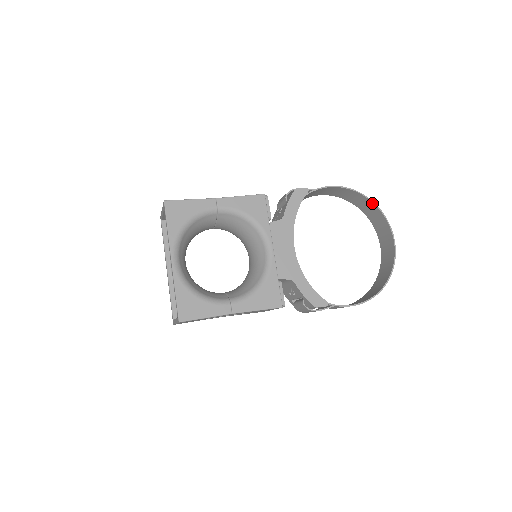
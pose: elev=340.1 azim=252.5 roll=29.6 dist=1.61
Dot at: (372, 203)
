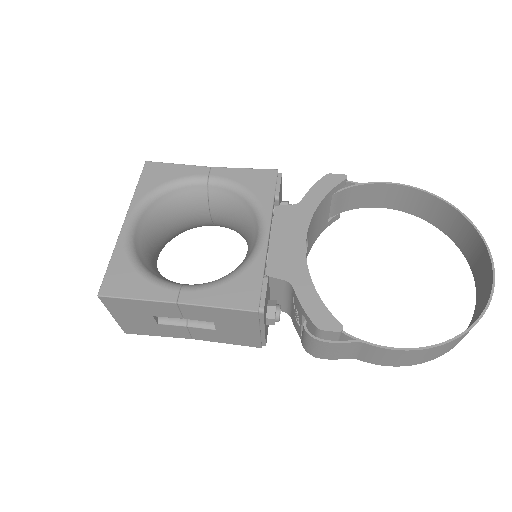
Dot at: (457, 212)
